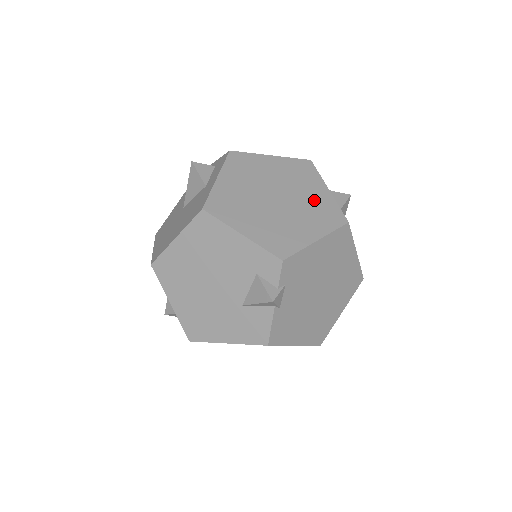
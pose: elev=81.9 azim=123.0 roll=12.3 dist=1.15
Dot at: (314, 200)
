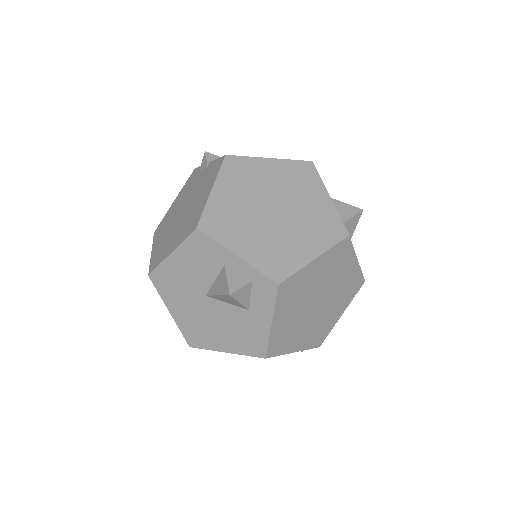
Dot at: (345, 281)
